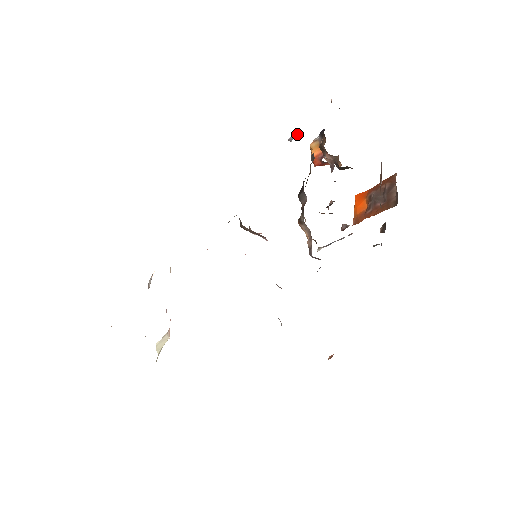
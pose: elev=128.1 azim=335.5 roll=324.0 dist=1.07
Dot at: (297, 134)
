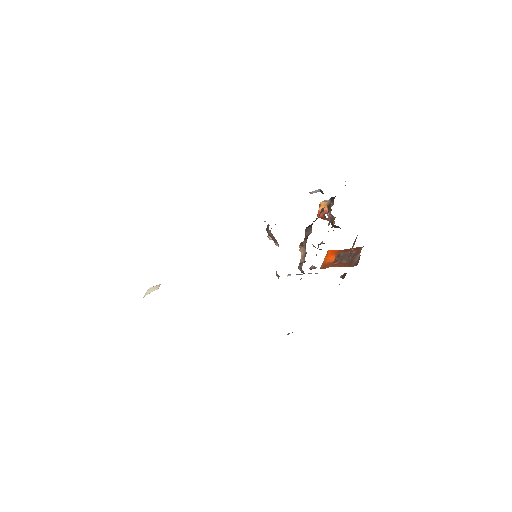
Dot at: (318, 191)
